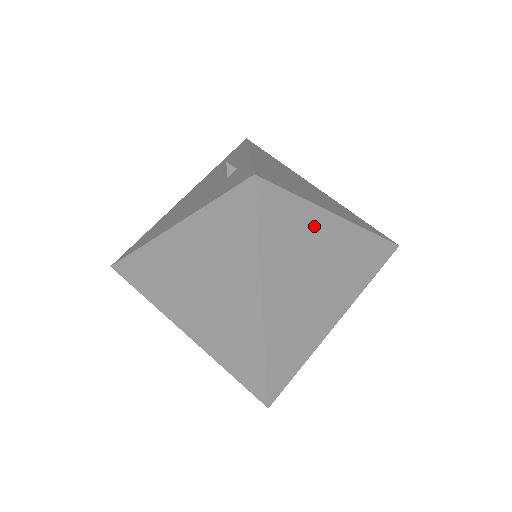
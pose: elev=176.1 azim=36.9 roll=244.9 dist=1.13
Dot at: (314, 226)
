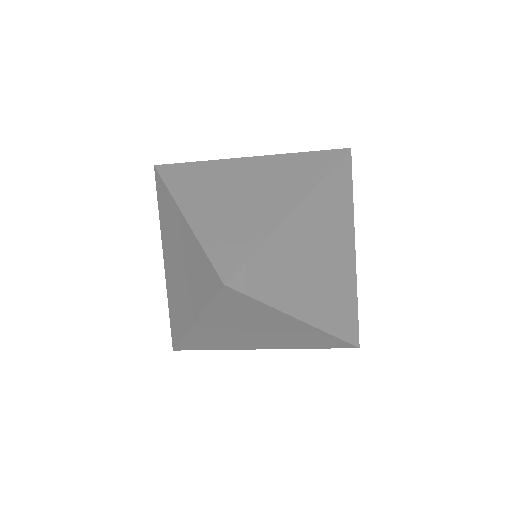
Dot at: (345, 227)
